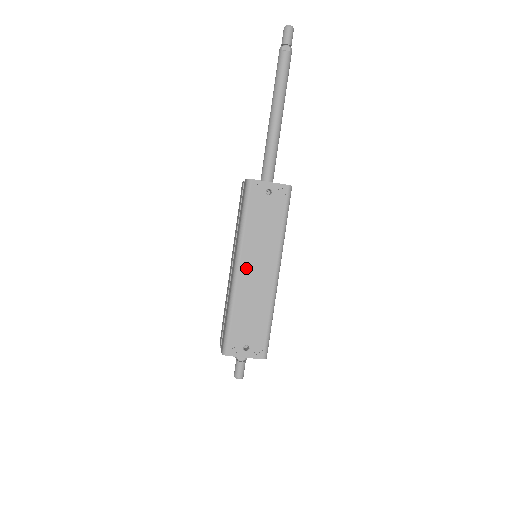
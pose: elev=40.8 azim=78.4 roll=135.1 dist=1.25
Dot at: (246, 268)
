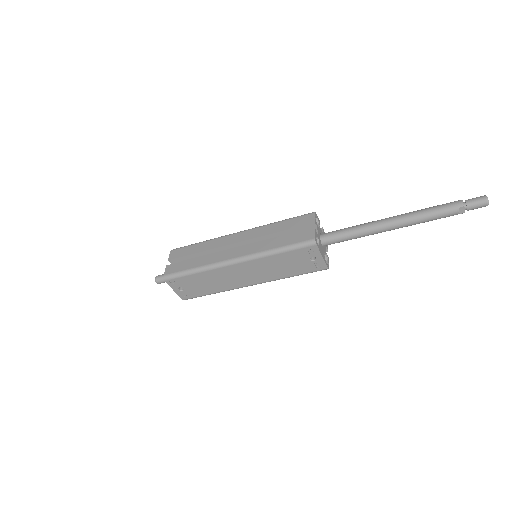
Dot at: (240, 268)
